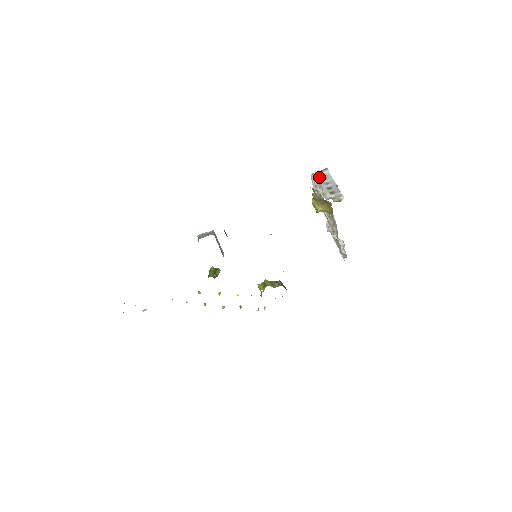
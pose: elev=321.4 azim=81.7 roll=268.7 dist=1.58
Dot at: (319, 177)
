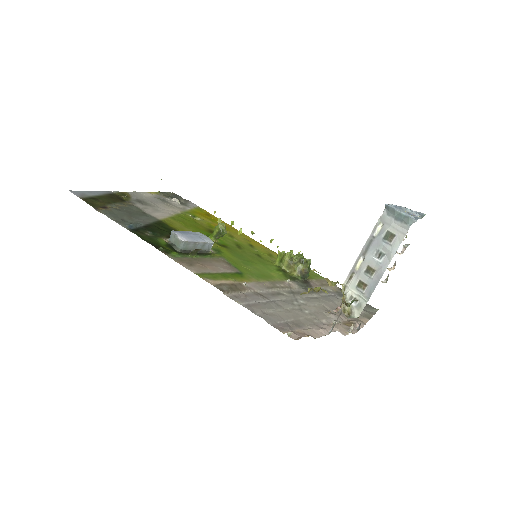
Dot at: (386, 226)
